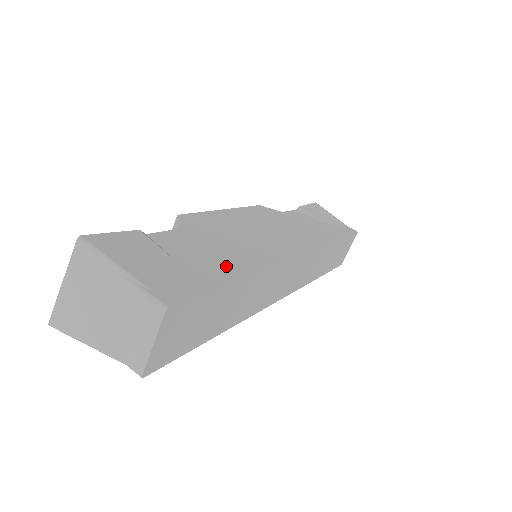
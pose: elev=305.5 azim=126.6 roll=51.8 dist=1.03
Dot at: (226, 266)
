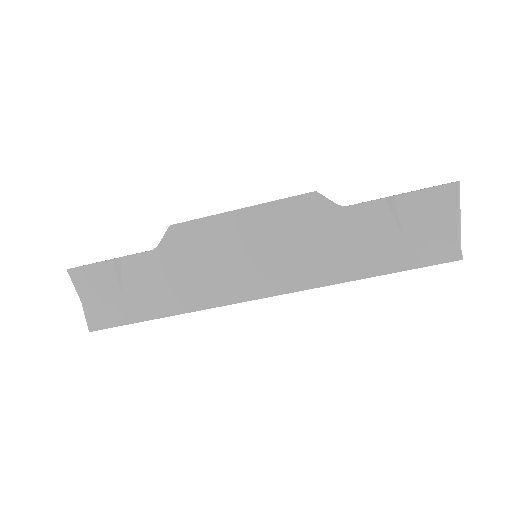
Dot at: (156, 304)
